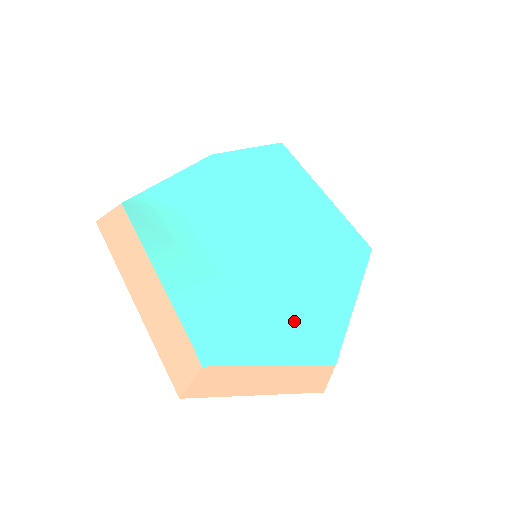
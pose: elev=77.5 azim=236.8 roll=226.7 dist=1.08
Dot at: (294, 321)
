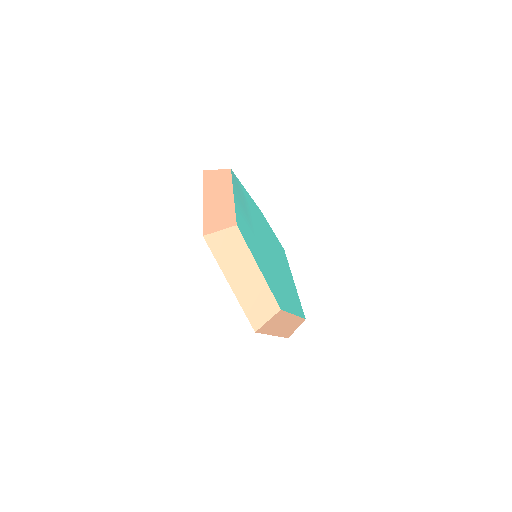
Dot at: (271, 276)
